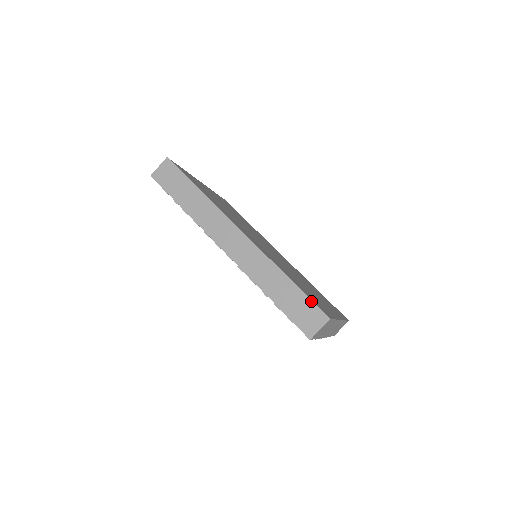
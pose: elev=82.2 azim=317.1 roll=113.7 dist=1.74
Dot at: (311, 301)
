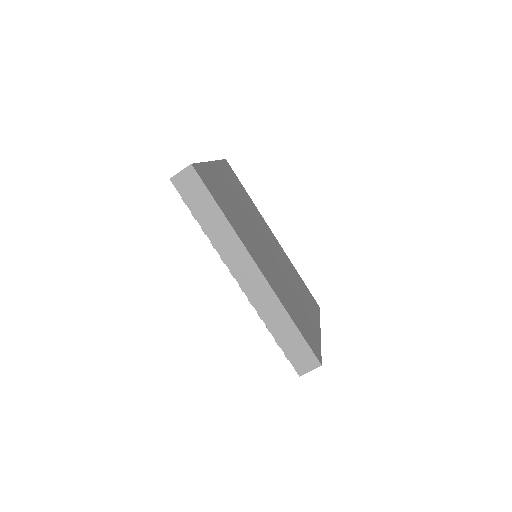
Dot at: (309, 347)
